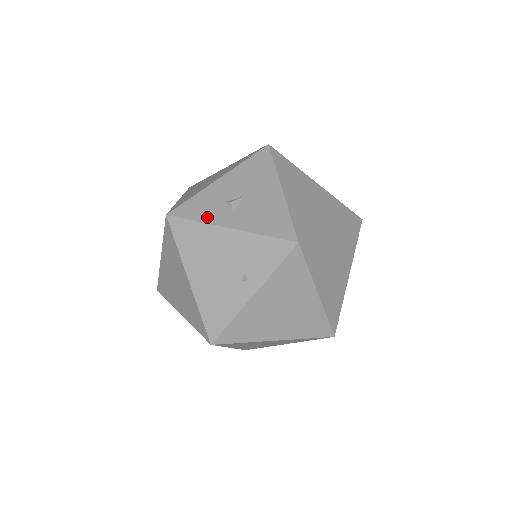
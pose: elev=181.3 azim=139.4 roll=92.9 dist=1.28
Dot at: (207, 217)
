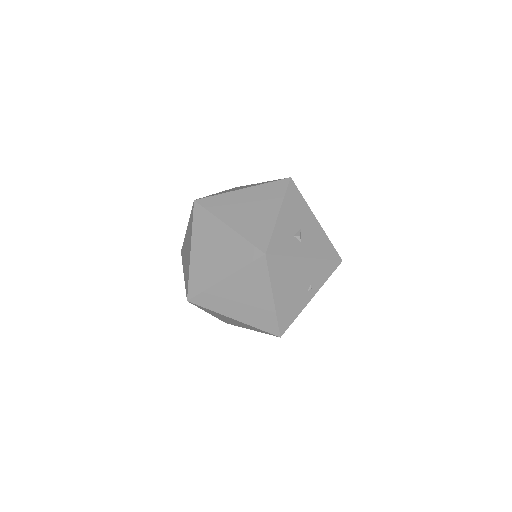
Dot at: (291, 251)
